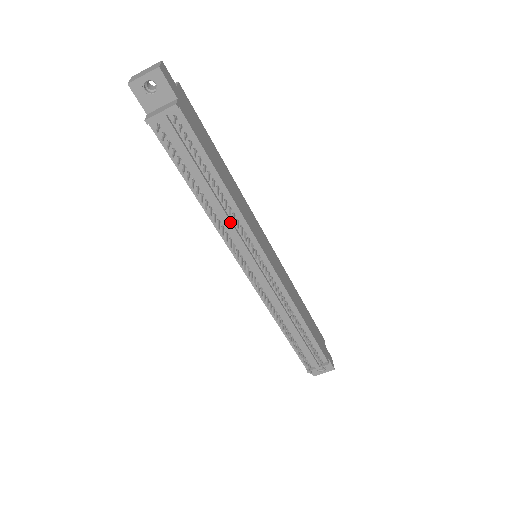
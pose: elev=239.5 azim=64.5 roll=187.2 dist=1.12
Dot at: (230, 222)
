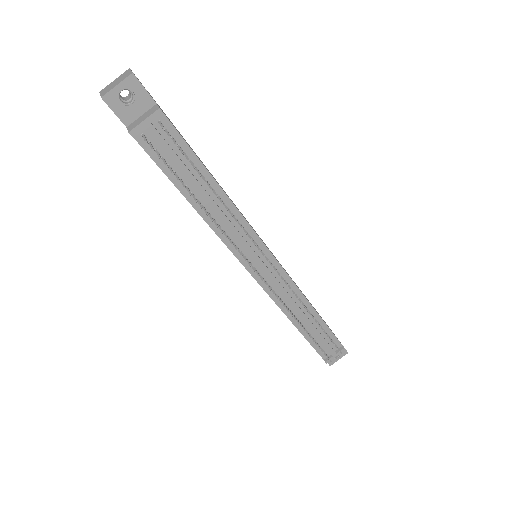
Dot at: (231, 224)
